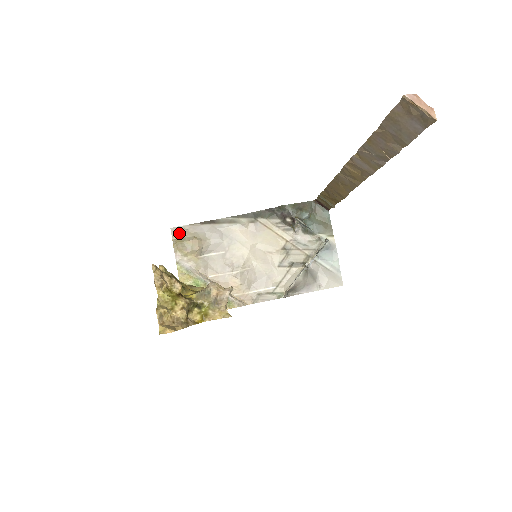
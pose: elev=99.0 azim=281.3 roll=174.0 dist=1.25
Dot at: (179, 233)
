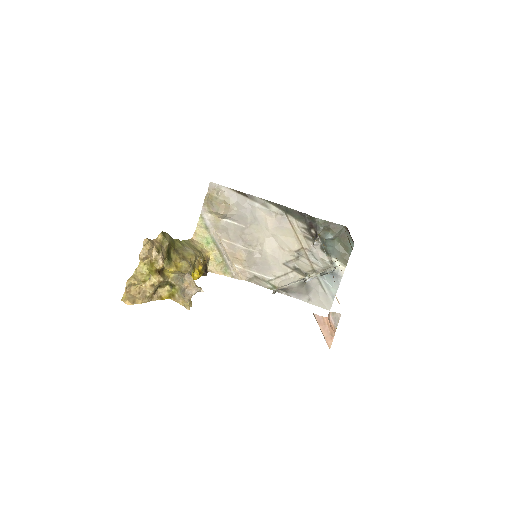
Dot at: (215, 190)
